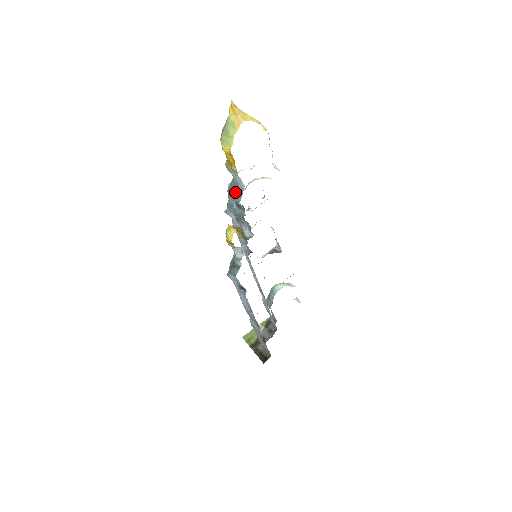
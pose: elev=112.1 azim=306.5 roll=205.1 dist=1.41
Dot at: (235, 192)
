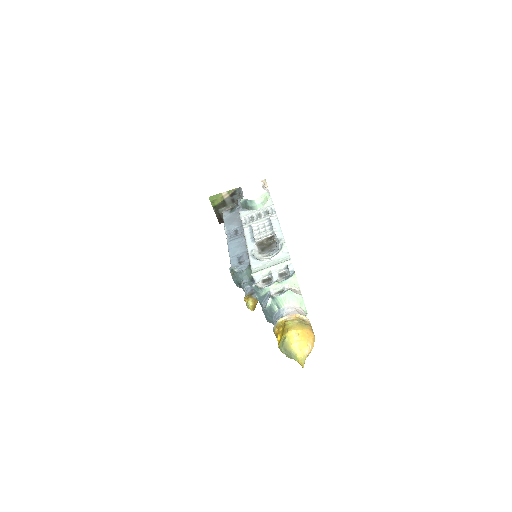
Dot at: (269, 321)
